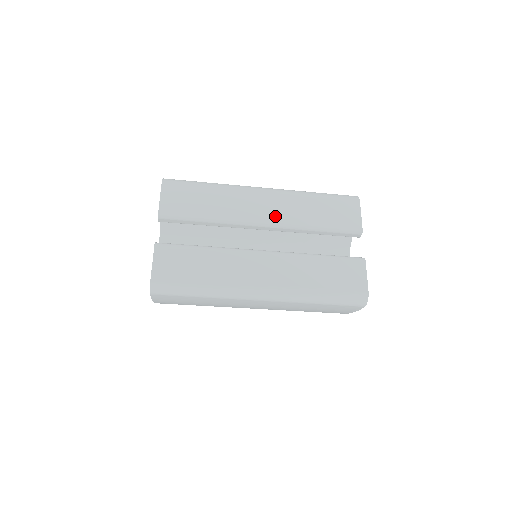
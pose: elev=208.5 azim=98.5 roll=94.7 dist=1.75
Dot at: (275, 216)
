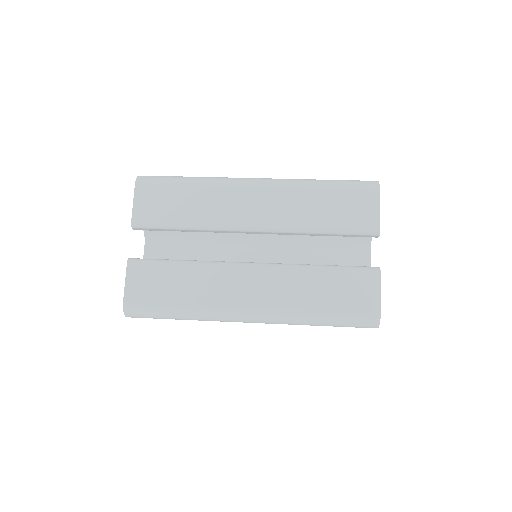
Dot at: (268, 218)
